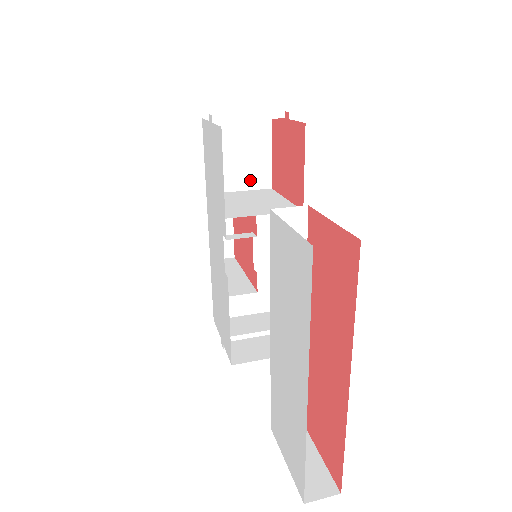
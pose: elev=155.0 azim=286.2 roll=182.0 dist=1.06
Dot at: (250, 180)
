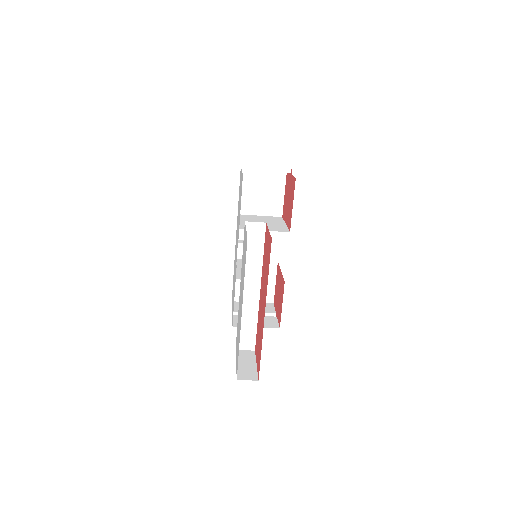
Dot at: (268, 209)
